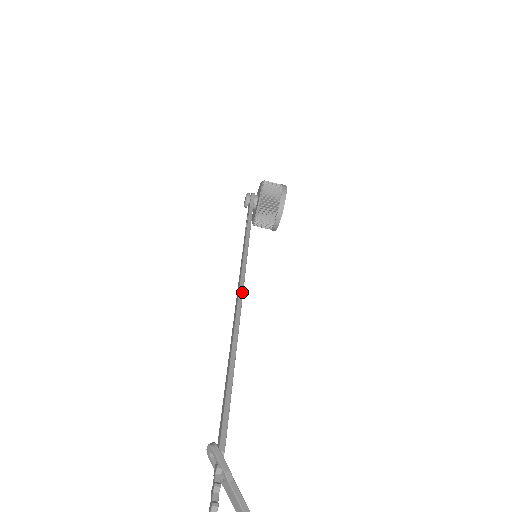
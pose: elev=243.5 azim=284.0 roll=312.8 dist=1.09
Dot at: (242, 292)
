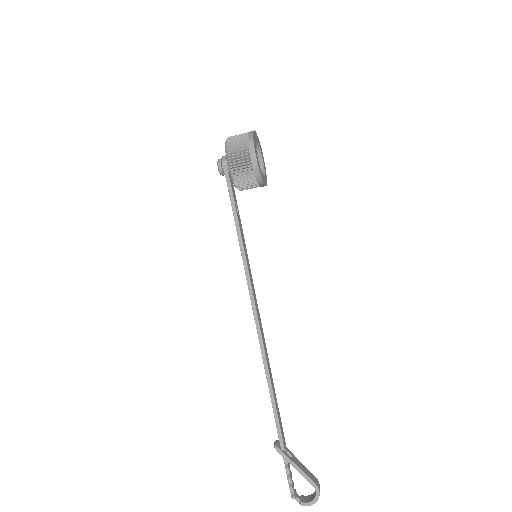
Dot at: (256, 316)
